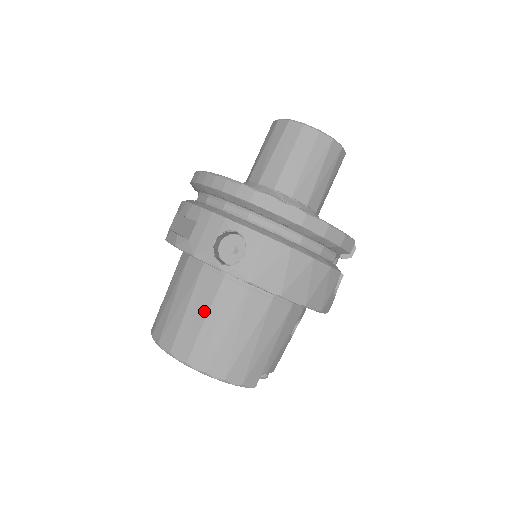
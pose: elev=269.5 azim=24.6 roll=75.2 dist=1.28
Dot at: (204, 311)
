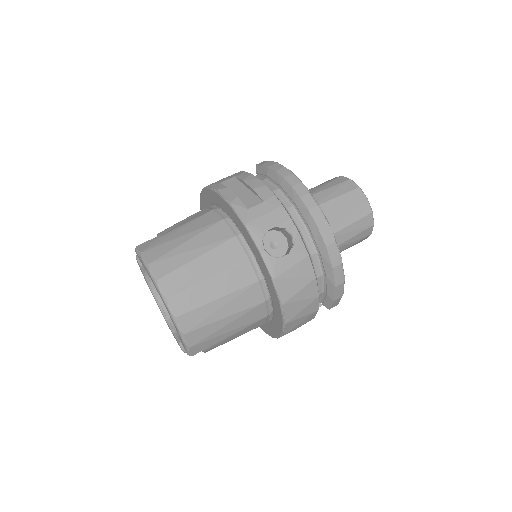
Dot at: (213, 270)
